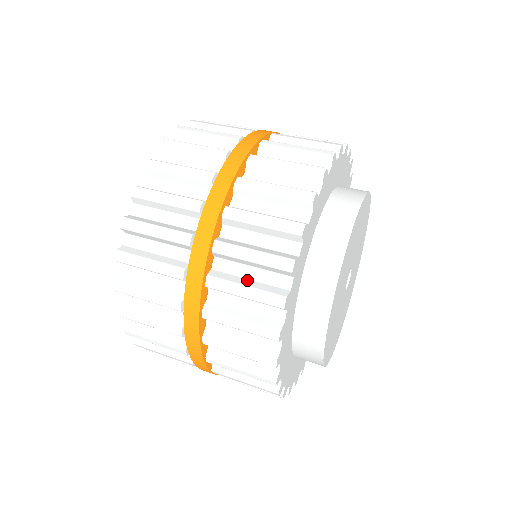
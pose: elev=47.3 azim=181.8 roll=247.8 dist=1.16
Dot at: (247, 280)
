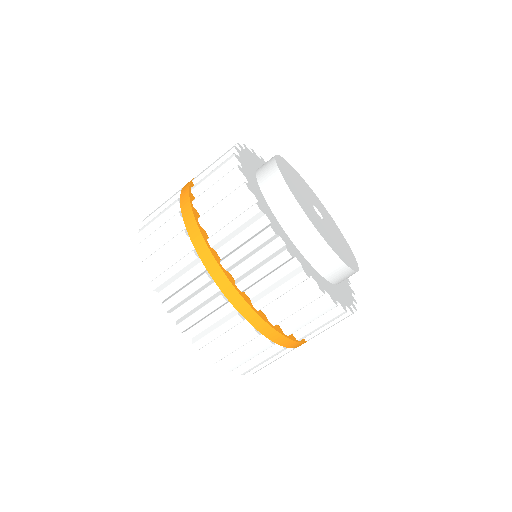
Dot at: (244, 243)
